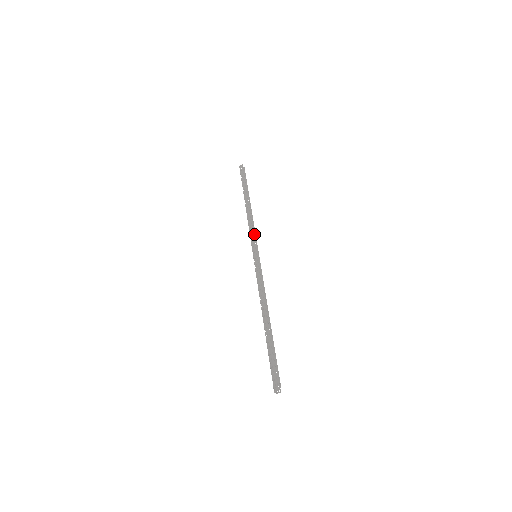
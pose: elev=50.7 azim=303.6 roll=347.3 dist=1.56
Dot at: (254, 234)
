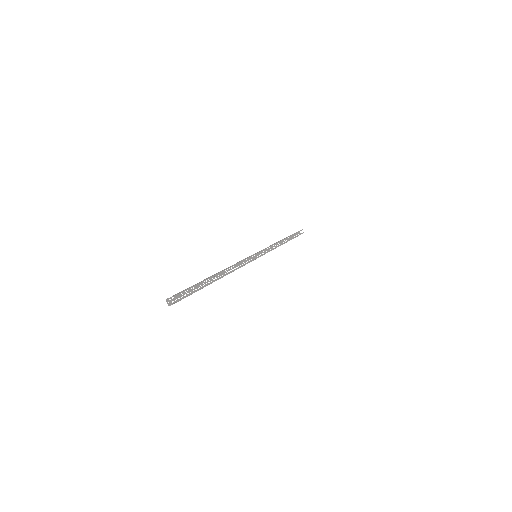
Dot at: occluded
